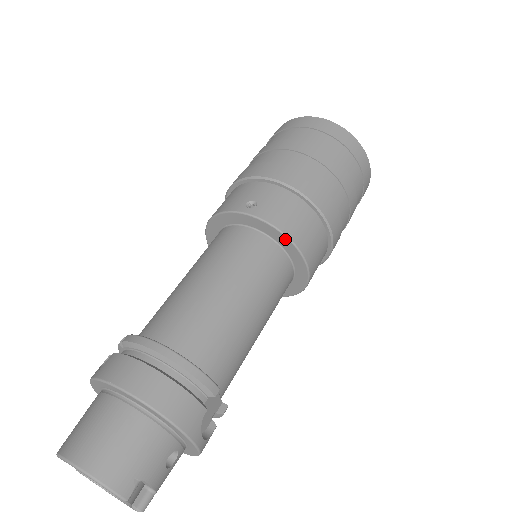
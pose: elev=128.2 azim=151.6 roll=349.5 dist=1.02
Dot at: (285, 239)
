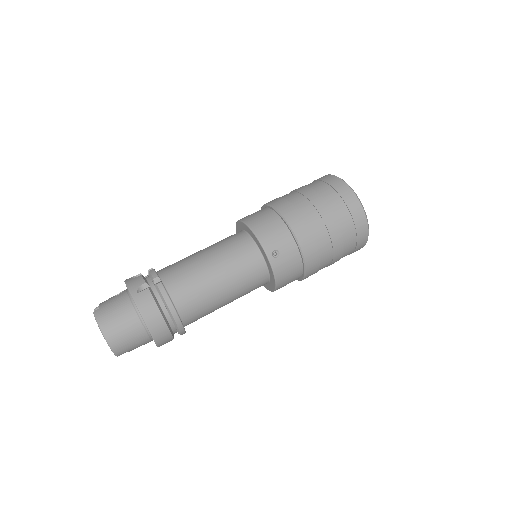
Dot at: (274, 282)
